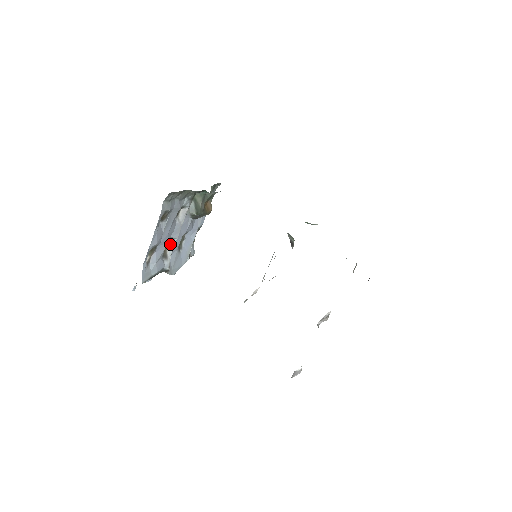
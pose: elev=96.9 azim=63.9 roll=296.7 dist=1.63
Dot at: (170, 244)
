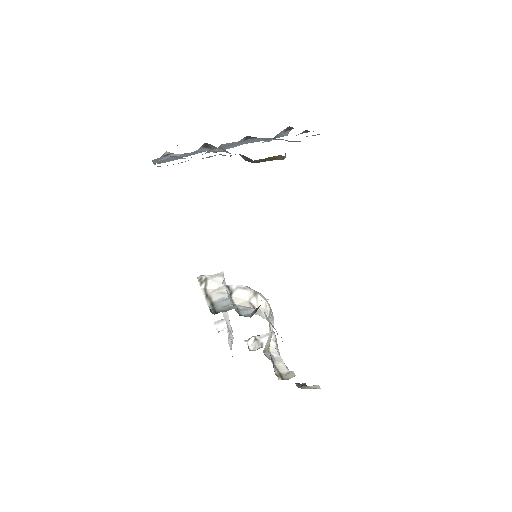
Dot at: occluded
